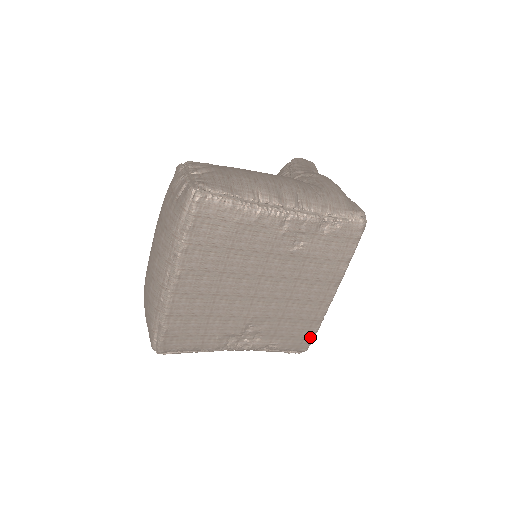
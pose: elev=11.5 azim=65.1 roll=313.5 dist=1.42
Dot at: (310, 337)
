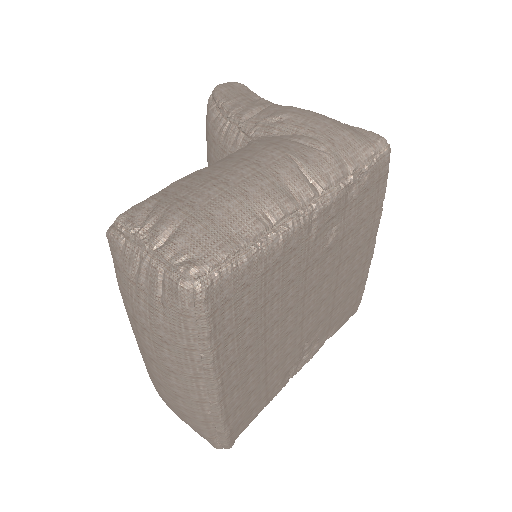
Dot at: (359, 299)
